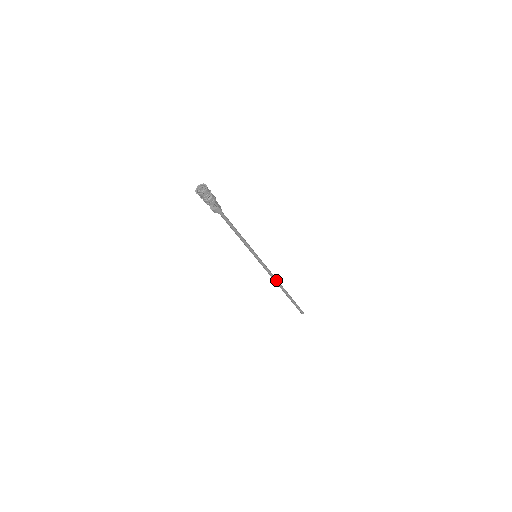
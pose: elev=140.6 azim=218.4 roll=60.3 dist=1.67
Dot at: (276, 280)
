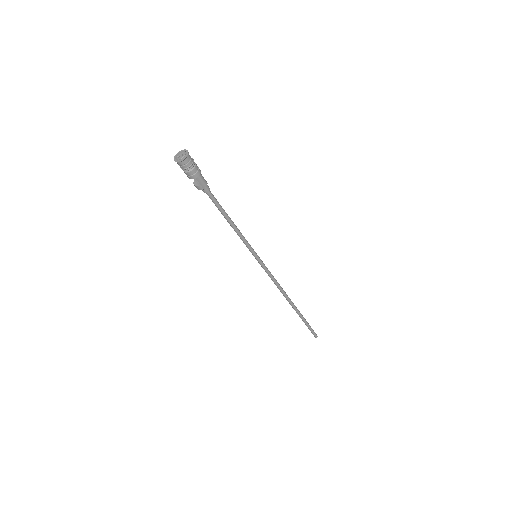
Dot at: (282, 291)
